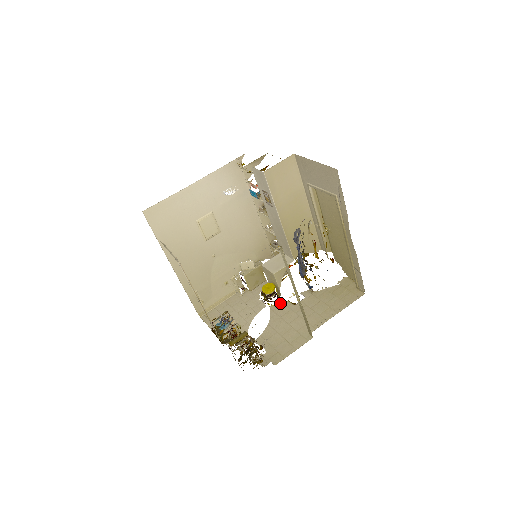
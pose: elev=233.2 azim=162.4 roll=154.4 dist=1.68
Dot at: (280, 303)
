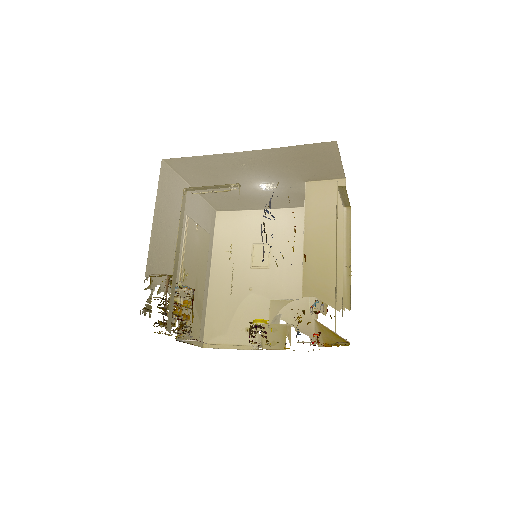
Dot at: occluded
